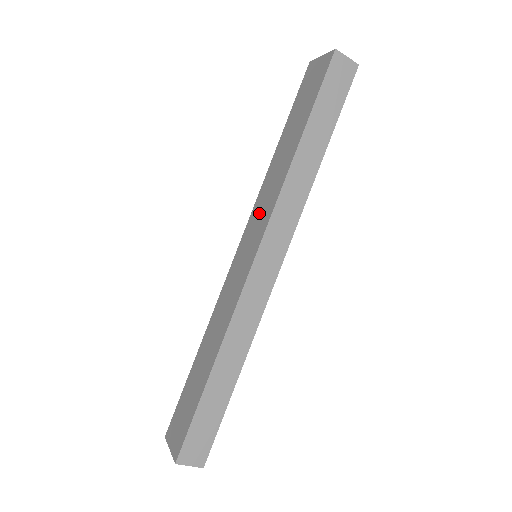
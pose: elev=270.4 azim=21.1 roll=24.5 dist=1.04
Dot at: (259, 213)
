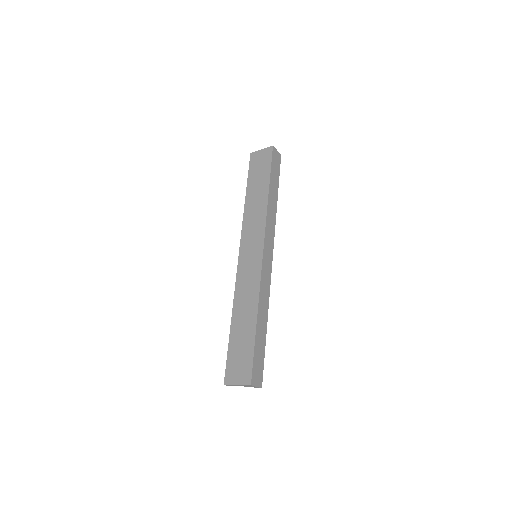
Dot at: (251, 232)
